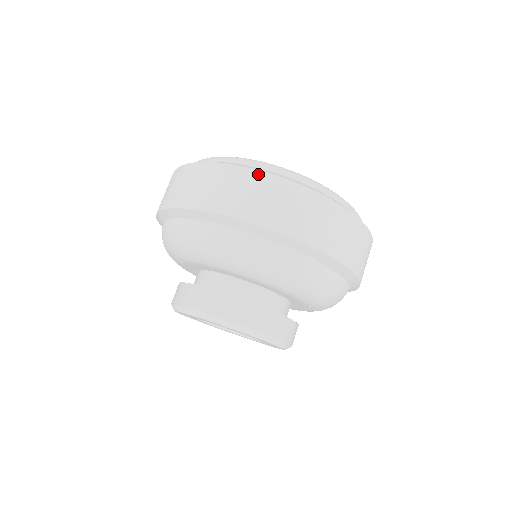
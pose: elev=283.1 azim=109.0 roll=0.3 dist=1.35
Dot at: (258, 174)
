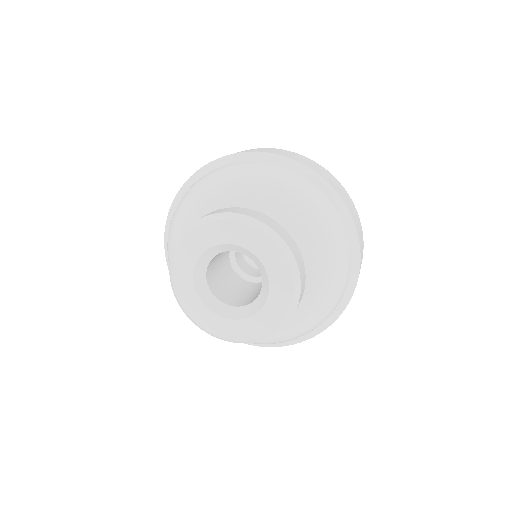
Dot at: (268, 148)
